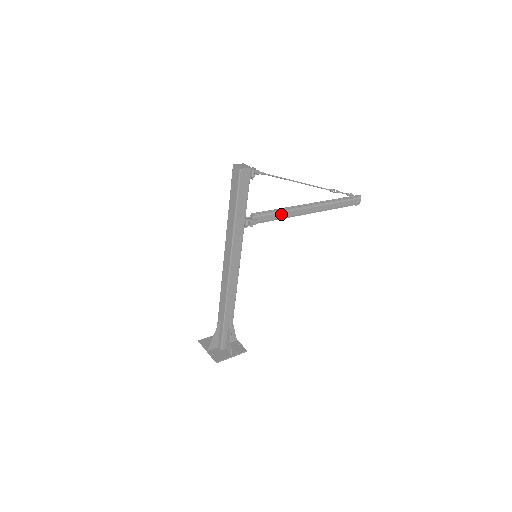
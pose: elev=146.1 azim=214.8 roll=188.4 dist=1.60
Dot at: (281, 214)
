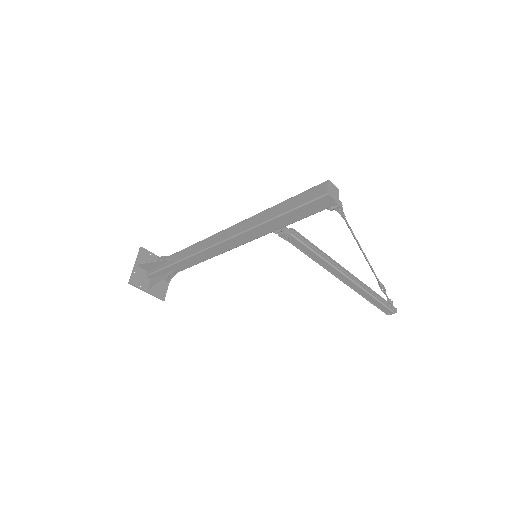
Dot at: (316, 256)
